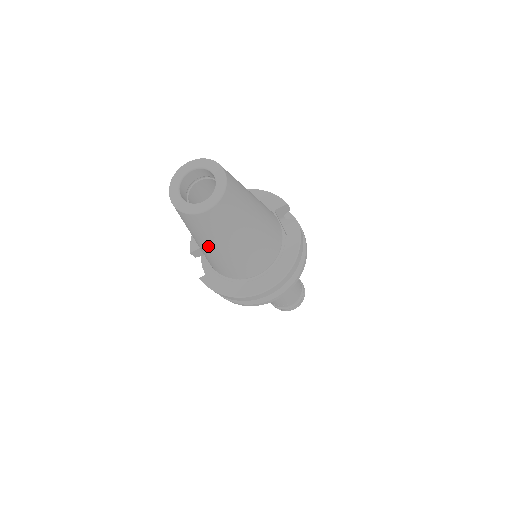
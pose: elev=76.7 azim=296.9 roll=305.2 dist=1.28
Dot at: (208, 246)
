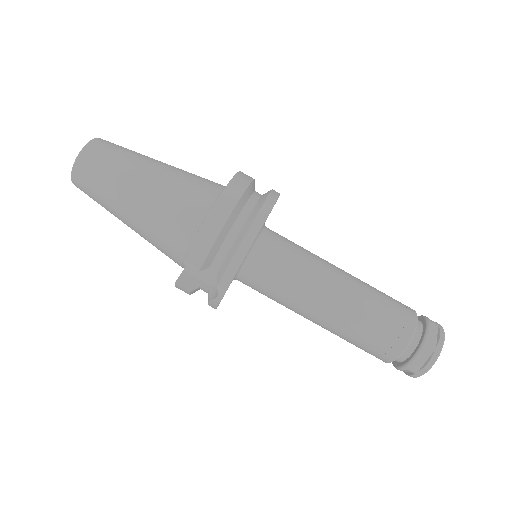
Dot at: (130, 186)
